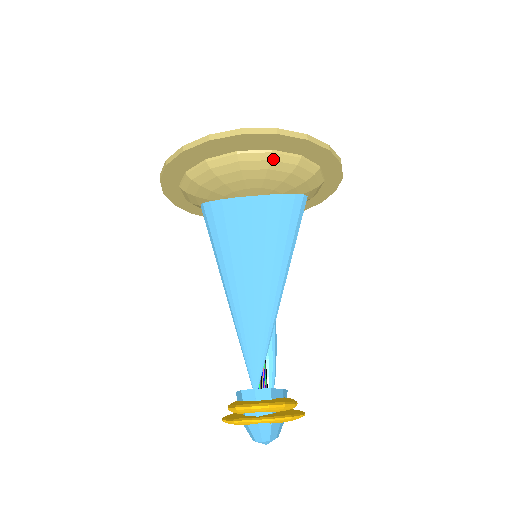
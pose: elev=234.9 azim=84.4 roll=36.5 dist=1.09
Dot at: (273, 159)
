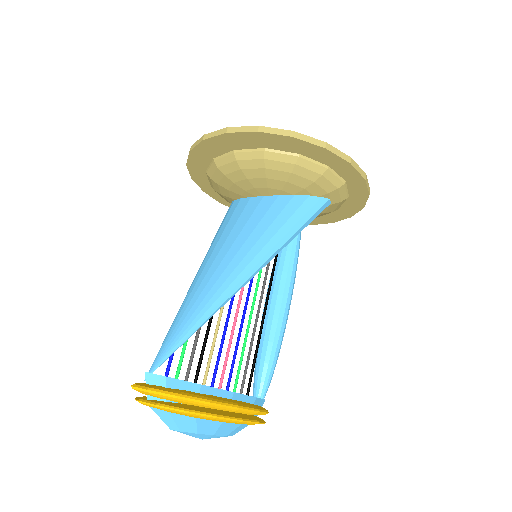
Dot at: (267, 158)
